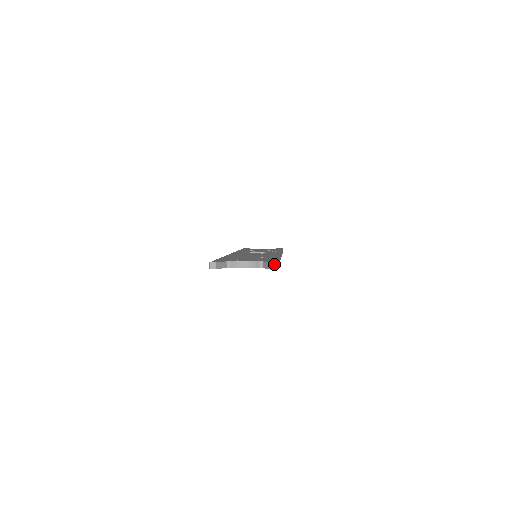
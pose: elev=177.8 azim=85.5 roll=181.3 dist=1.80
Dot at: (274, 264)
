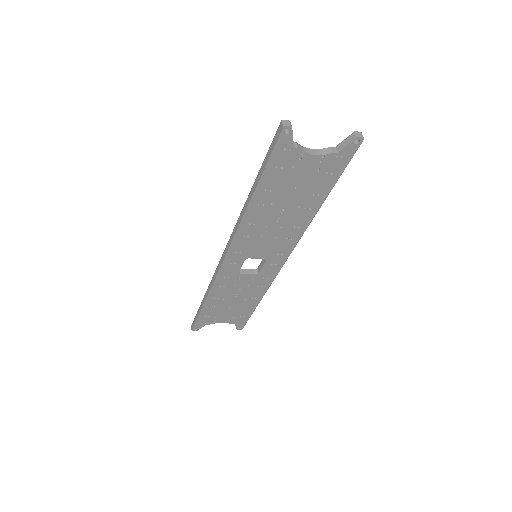
Dot at: (359, 133)
